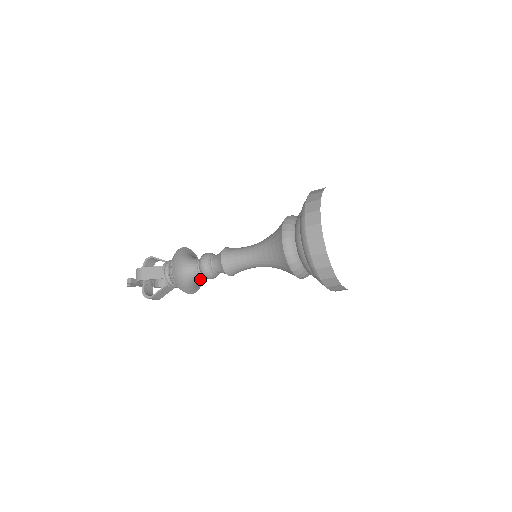
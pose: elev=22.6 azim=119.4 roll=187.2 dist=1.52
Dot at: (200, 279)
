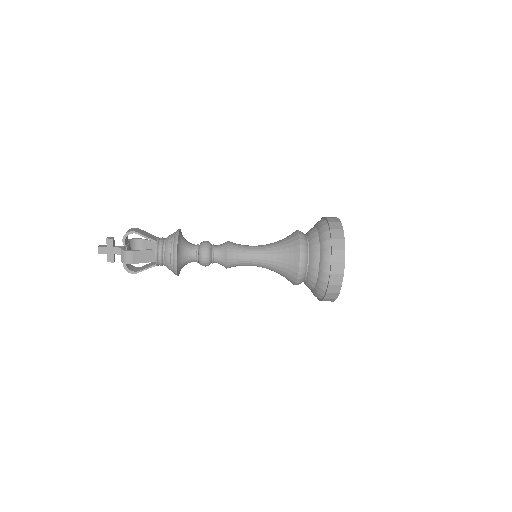
Dot at: occluded
